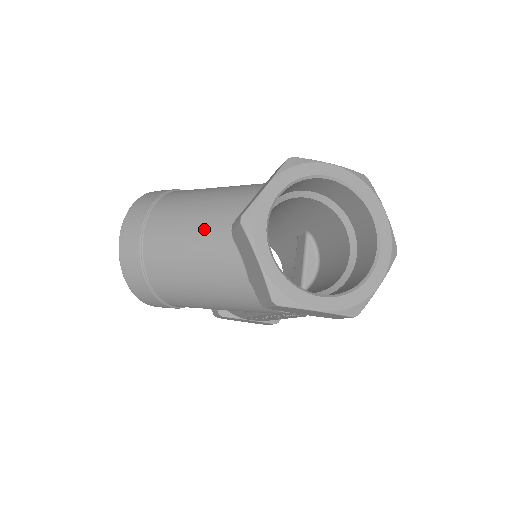
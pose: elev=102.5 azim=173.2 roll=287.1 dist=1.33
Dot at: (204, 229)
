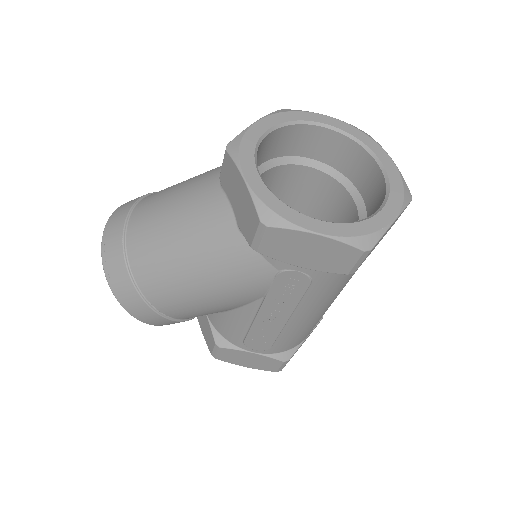
Dot at: (192, 190)
